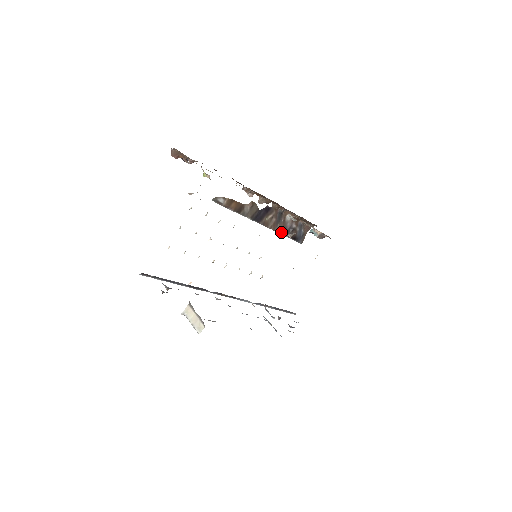
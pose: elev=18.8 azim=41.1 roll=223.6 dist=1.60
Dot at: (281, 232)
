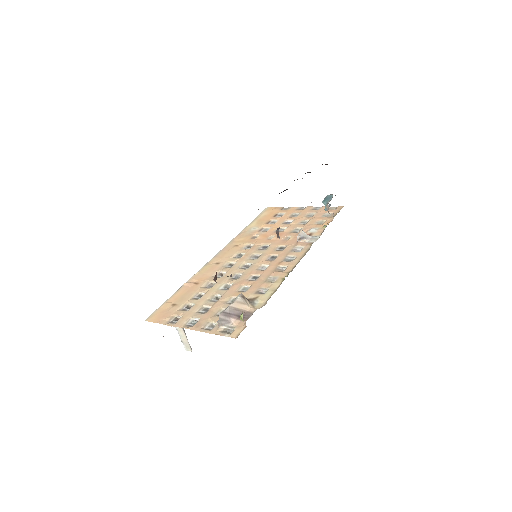
Dot at: occluded
